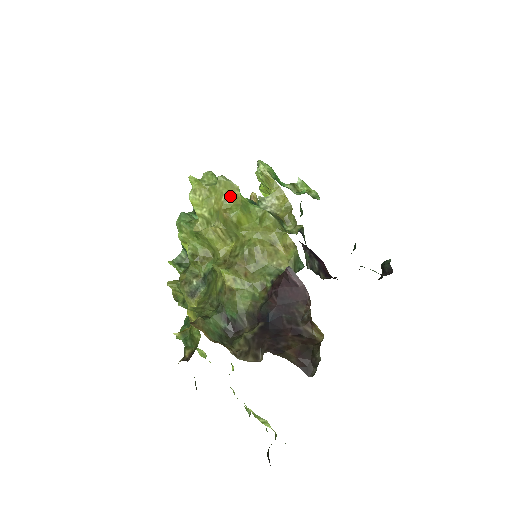
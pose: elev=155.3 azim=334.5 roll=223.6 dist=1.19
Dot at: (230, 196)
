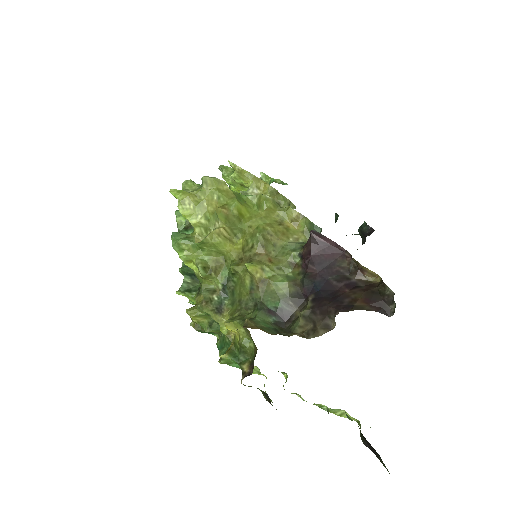
Dot at: (221, 192)
